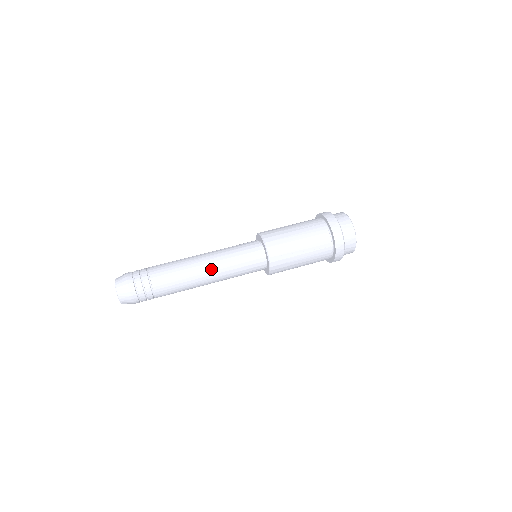
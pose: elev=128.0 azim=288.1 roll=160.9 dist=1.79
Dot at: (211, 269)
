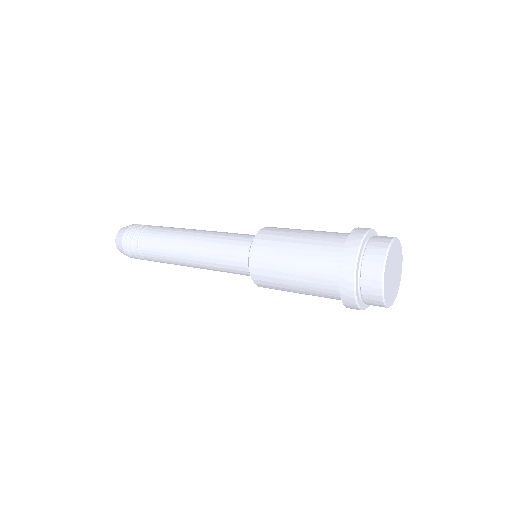
Dot at: (192, 253)
